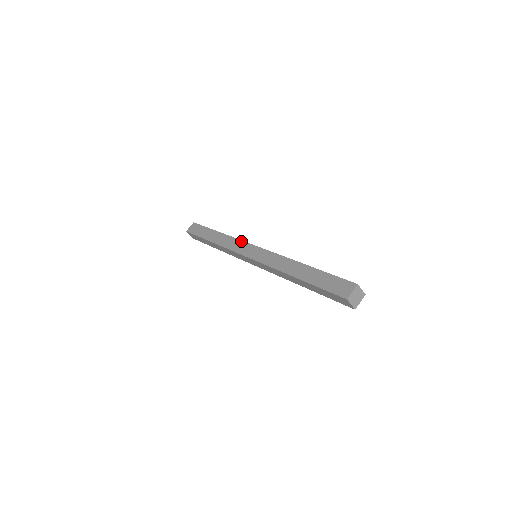
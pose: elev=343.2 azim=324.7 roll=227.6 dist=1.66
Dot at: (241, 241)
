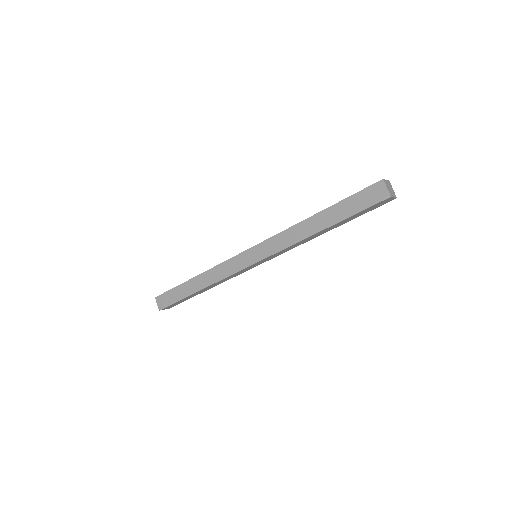
Dot at: occluded
